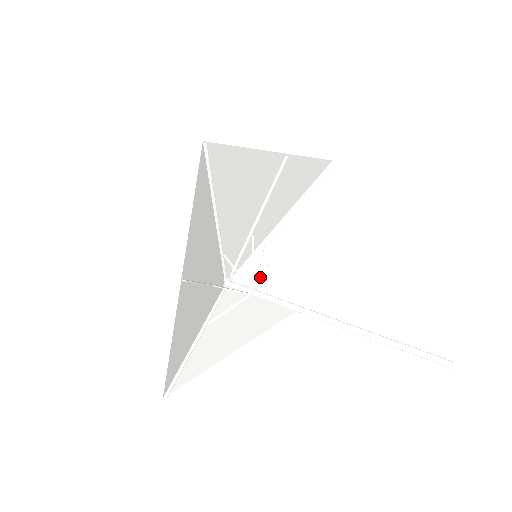
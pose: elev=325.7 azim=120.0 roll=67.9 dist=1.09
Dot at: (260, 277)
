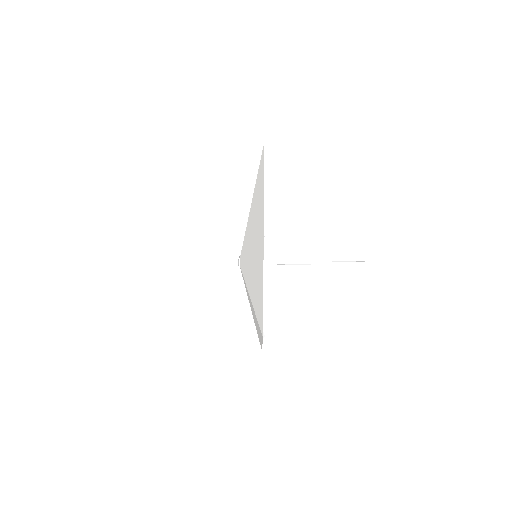
Dot at: occluded
